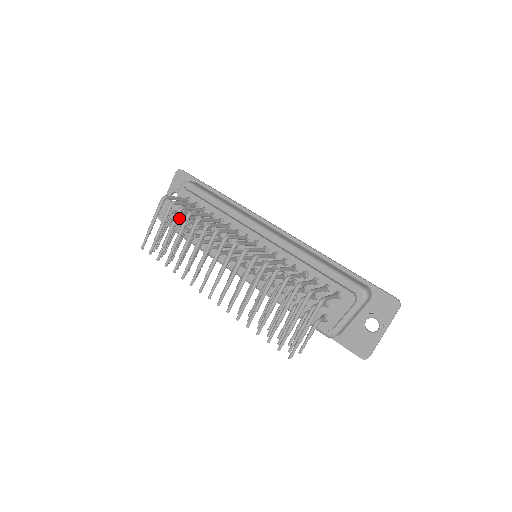
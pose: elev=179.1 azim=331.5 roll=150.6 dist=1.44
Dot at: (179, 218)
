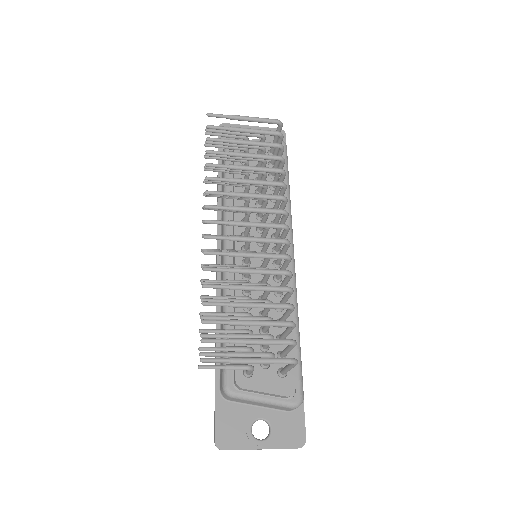
Dot at: (264, 149)
